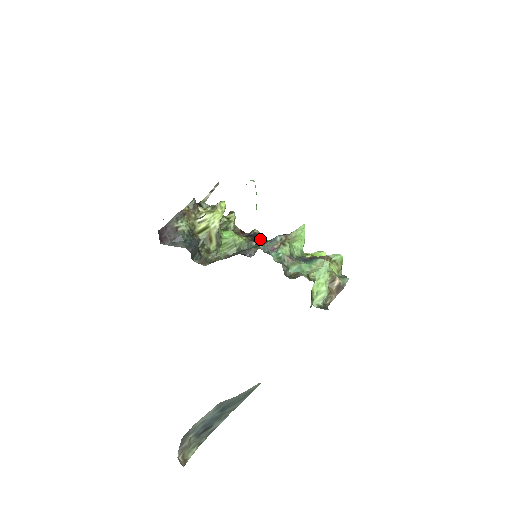
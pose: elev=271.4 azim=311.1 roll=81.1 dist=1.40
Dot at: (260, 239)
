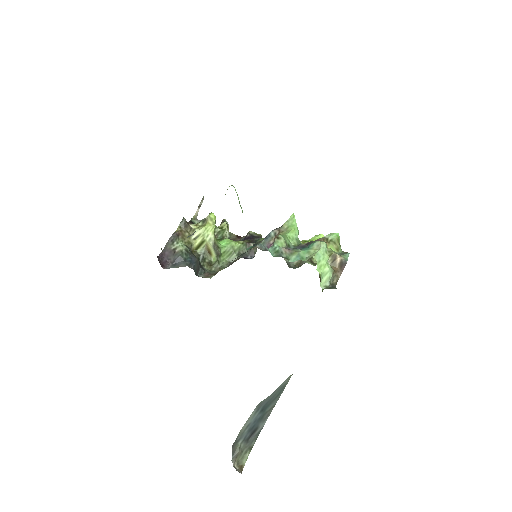
Dot at: (257, 239)
